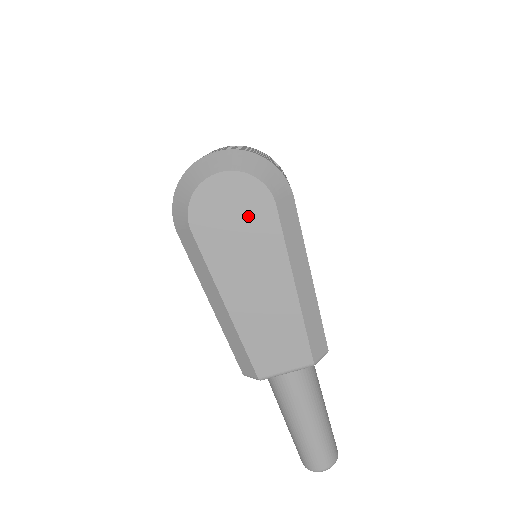
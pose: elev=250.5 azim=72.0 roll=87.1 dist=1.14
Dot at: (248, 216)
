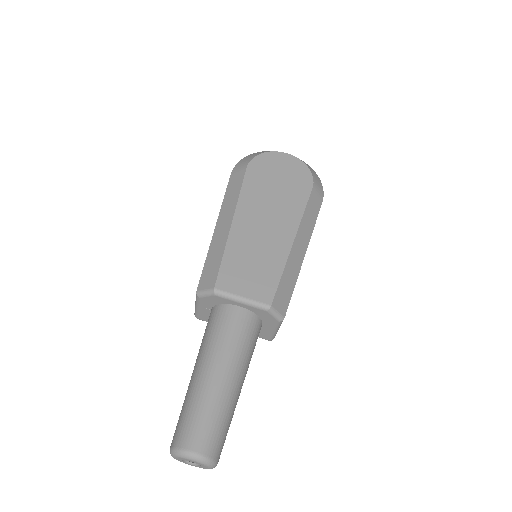
Dot at: (290, 182)
